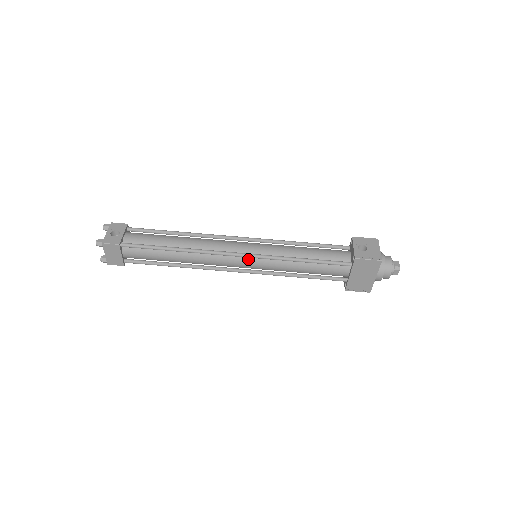
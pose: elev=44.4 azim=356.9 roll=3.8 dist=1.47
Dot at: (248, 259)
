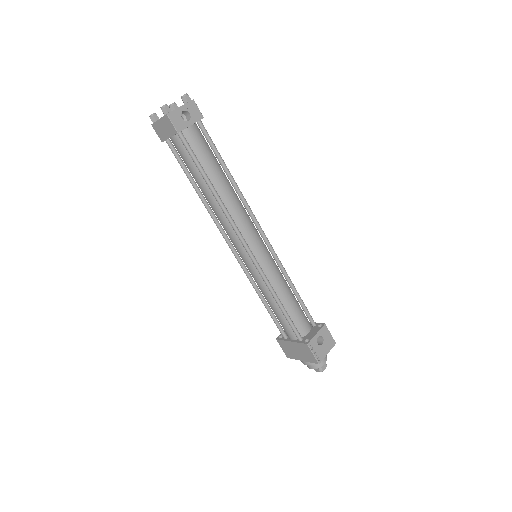
Dot at: (248, 256)
